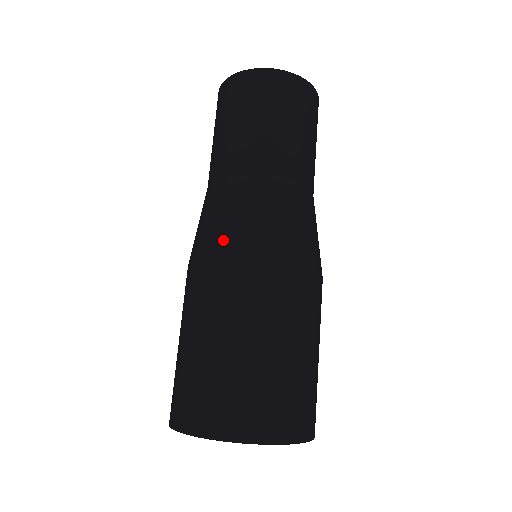
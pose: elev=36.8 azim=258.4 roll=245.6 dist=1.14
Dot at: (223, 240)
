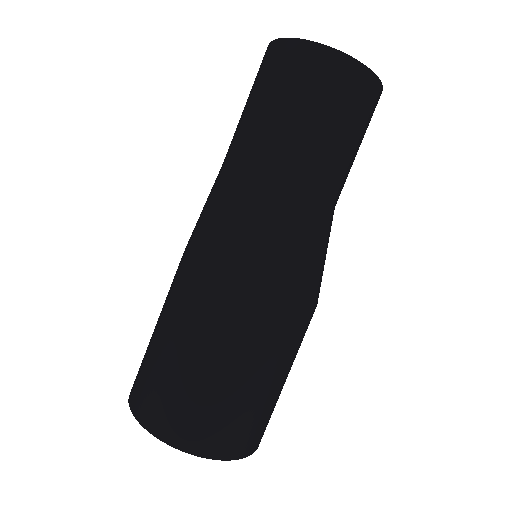
Dot at: (262, 269)
